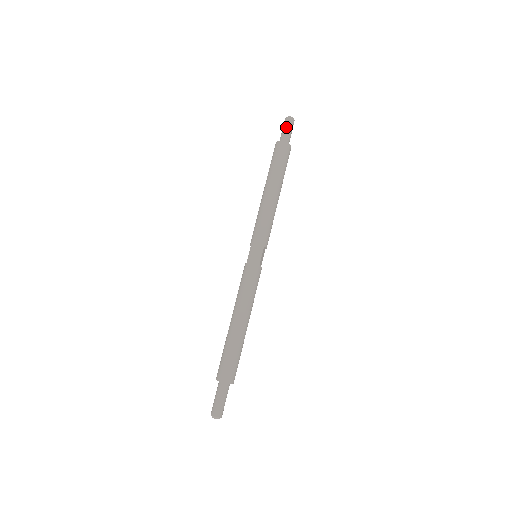
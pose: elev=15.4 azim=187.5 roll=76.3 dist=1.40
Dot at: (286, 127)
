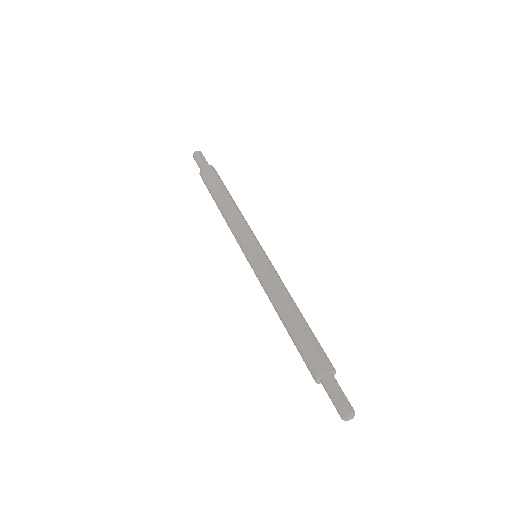
Dot at: occluded
